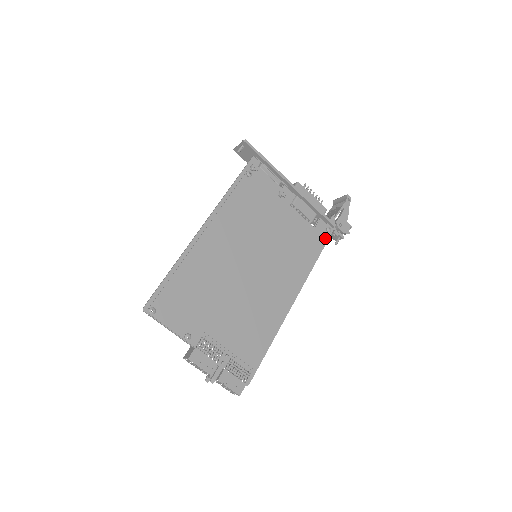
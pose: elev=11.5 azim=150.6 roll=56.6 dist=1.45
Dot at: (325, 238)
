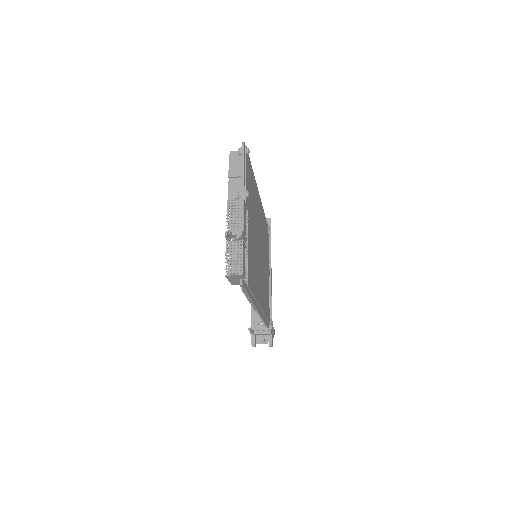
Dot at: (269, 322)
